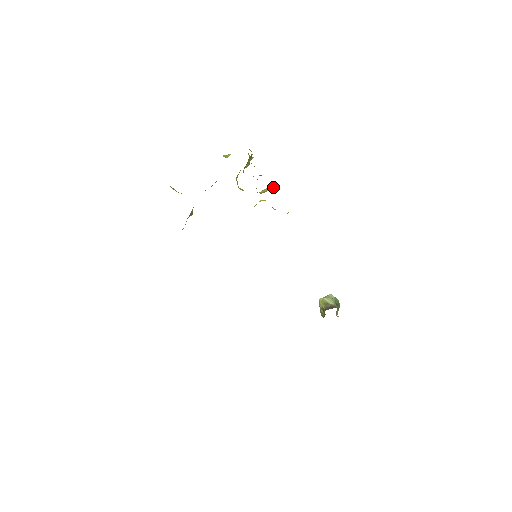
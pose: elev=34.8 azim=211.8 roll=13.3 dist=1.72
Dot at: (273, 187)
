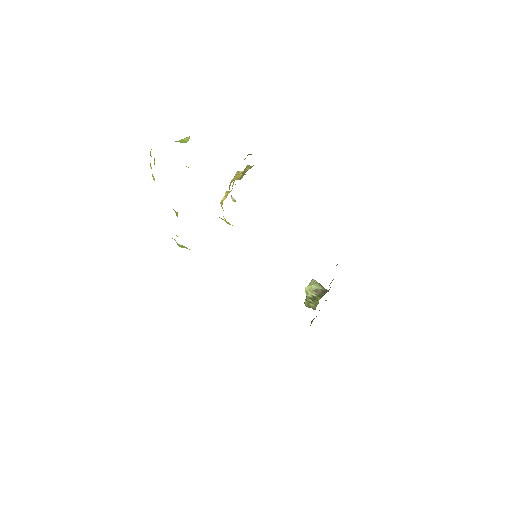
Dot at: occluded
